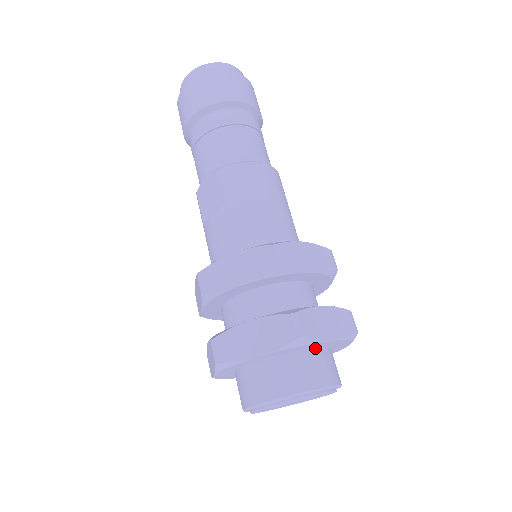
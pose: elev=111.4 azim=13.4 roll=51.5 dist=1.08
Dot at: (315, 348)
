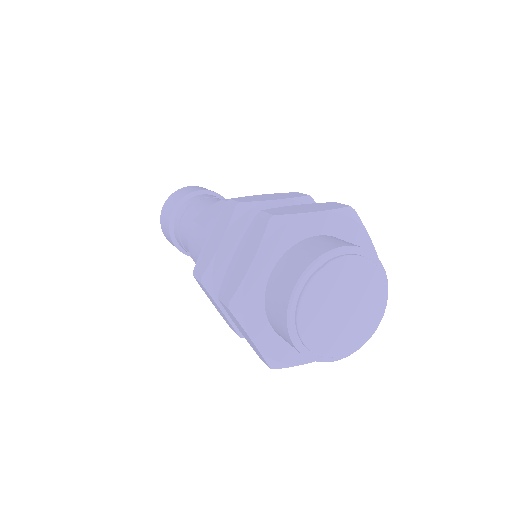
Dot at: occluded
